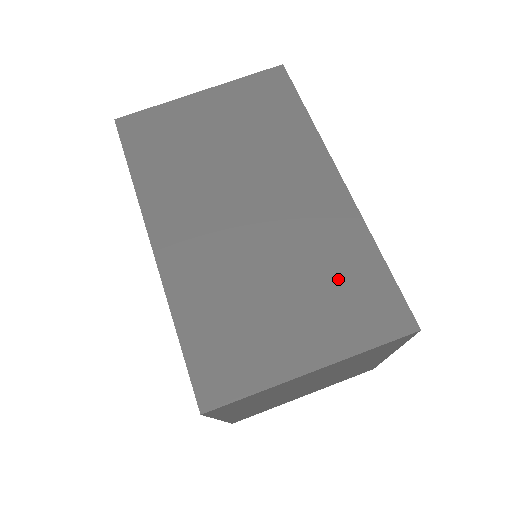
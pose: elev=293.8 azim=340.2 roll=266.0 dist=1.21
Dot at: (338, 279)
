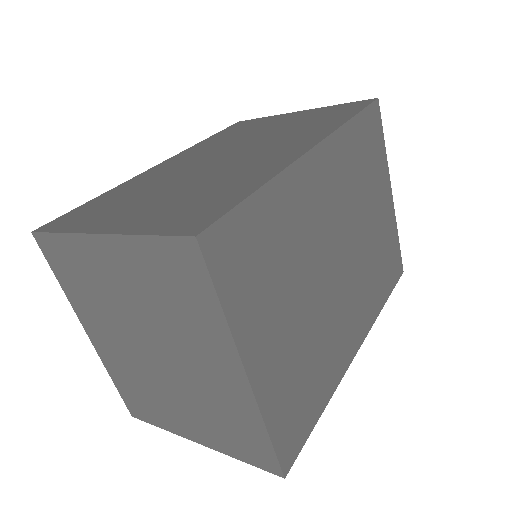
Dot at: (206, 194)
